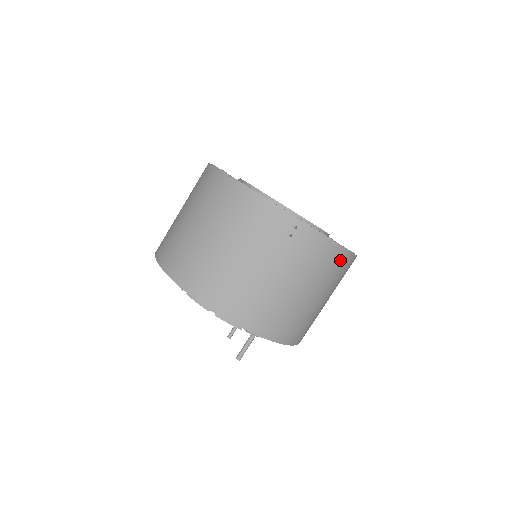
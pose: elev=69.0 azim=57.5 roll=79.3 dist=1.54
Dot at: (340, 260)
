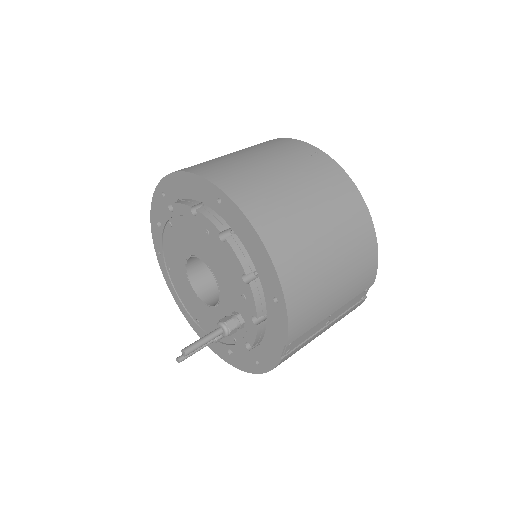
Dot at: (359, 214)
